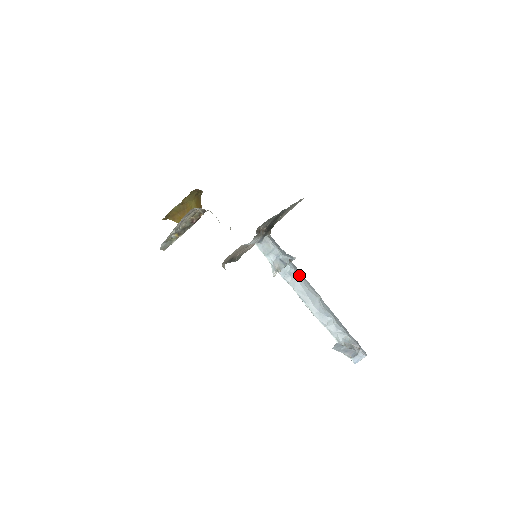
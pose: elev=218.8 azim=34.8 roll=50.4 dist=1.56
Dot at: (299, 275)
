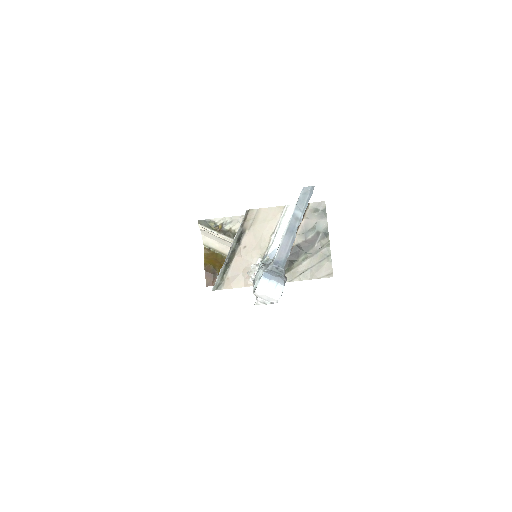
Dot at: occluded
